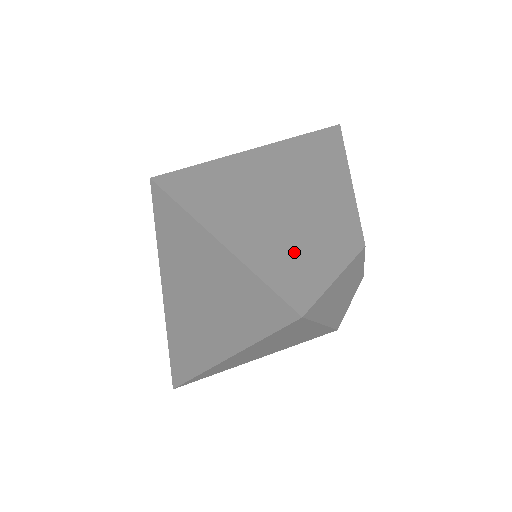
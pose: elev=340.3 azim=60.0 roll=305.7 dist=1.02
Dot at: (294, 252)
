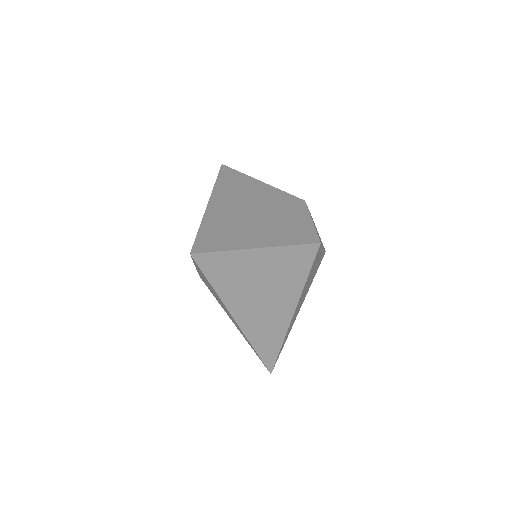
Dot at: (285, 226)
